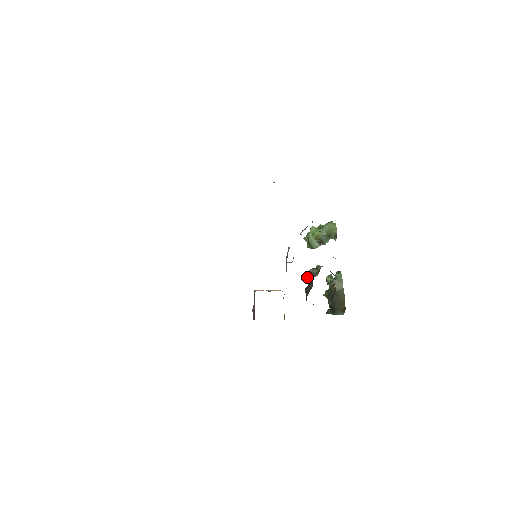
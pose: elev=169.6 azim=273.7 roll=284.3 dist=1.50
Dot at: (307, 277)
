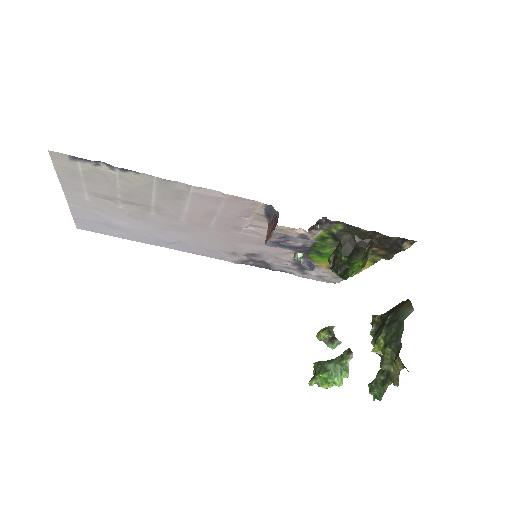
Dot at: (329, 258)
